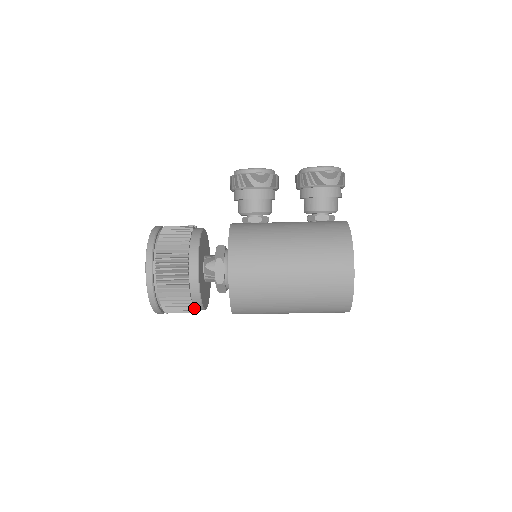
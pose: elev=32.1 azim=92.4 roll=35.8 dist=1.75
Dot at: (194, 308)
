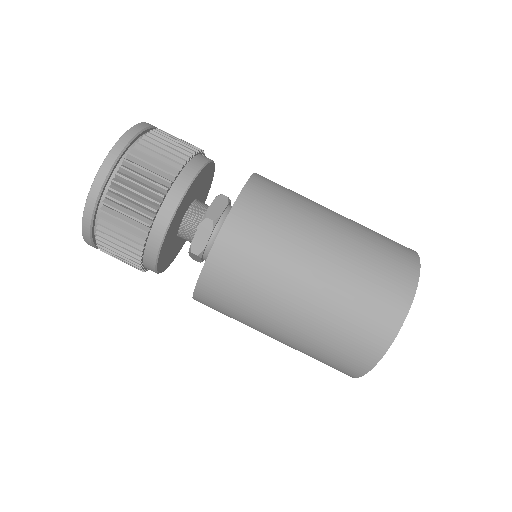
Dot at: (184, 167)
